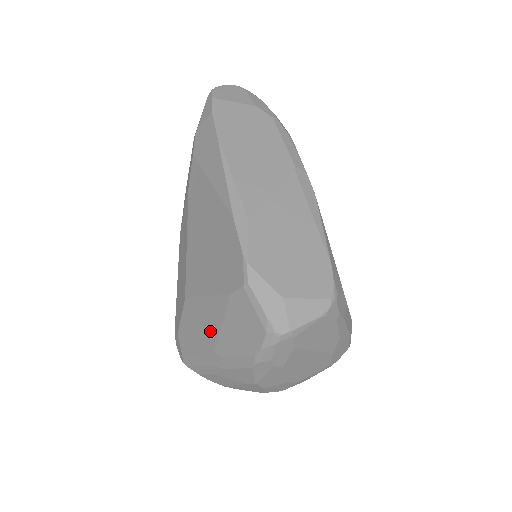
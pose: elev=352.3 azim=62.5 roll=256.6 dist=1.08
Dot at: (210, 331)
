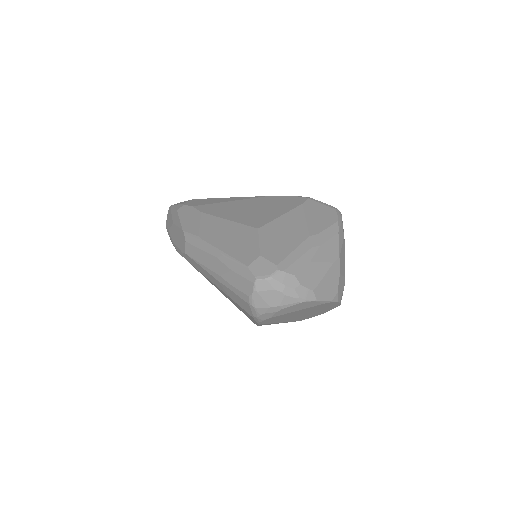
Dot at: (298, 228)
